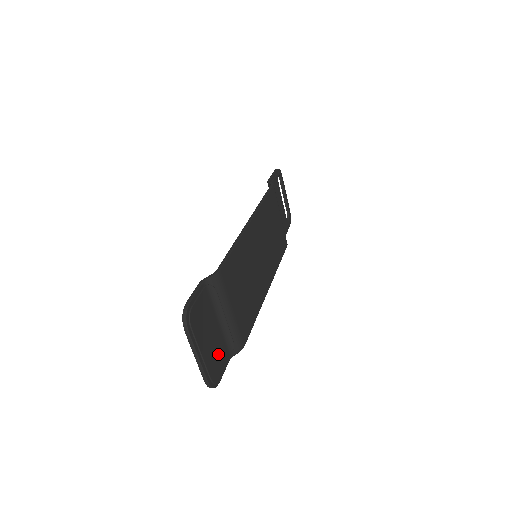
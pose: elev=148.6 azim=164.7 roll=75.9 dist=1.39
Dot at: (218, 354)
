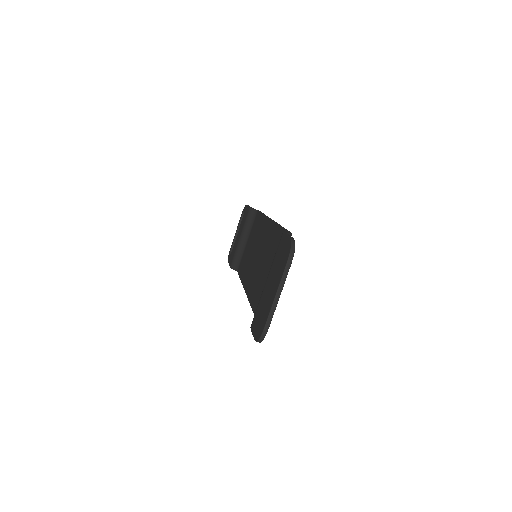
Dot at: occluded
